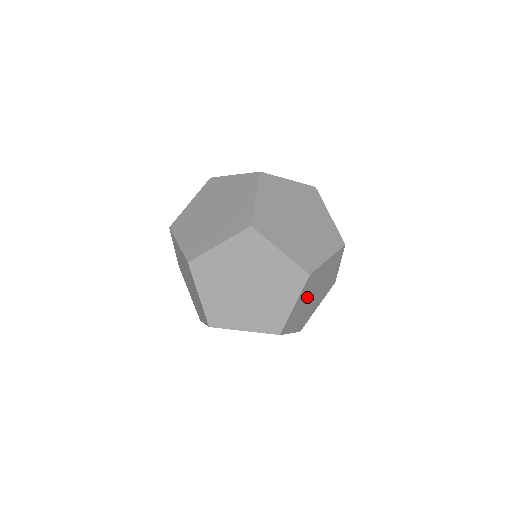
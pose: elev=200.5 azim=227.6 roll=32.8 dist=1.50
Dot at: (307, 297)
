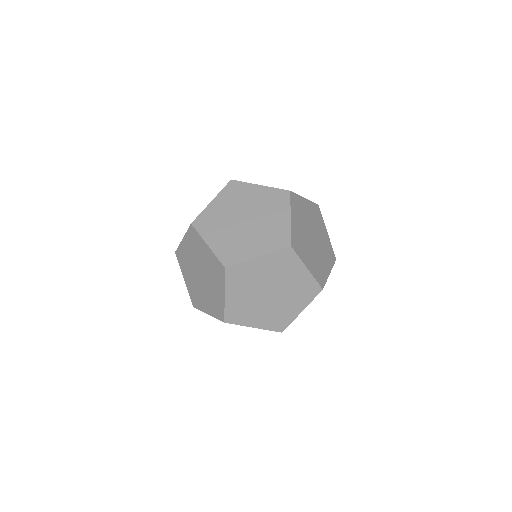
Dot at: (251, 293)
